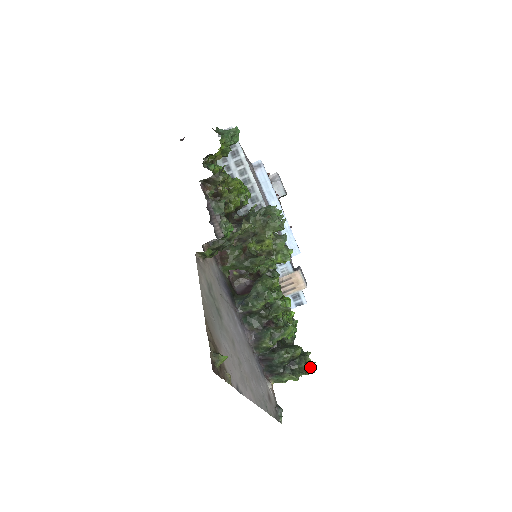
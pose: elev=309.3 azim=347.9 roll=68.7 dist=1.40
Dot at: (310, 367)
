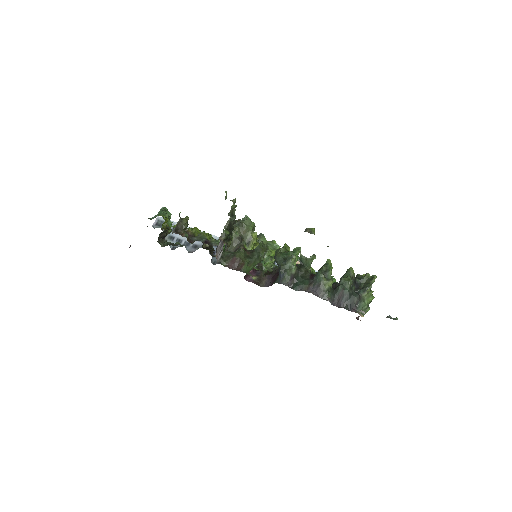
Dot at: (370, 276)
